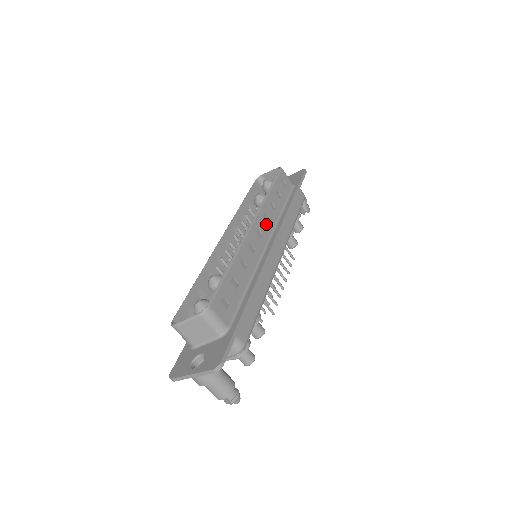
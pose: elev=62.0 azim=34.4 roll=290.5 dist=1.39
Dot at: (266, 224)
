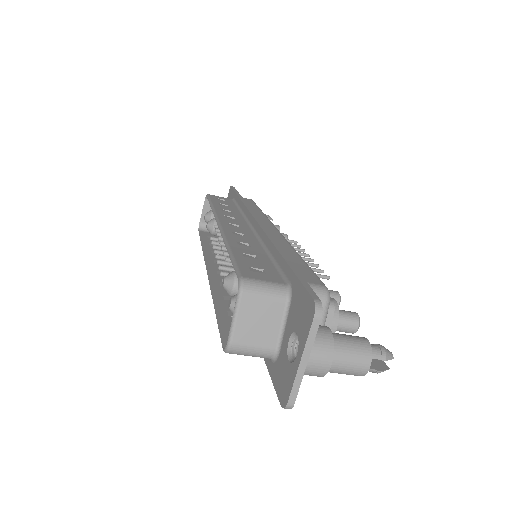
Dot at: (234, 220)
